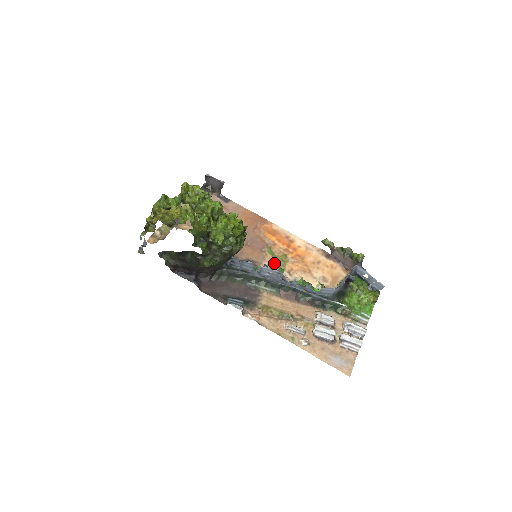
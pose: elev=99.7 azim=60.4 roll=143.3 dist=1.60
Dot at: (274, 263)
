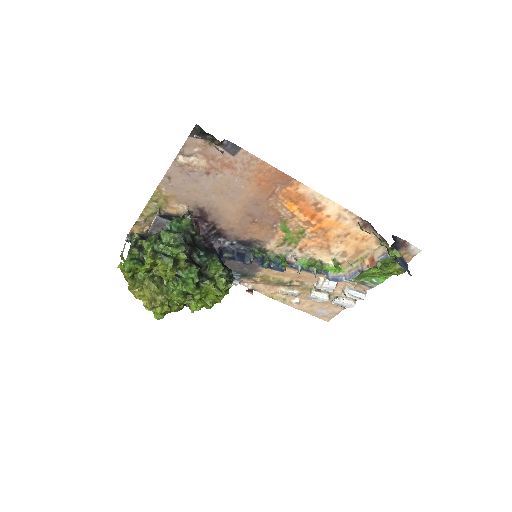
Dot at: (284, 241)
